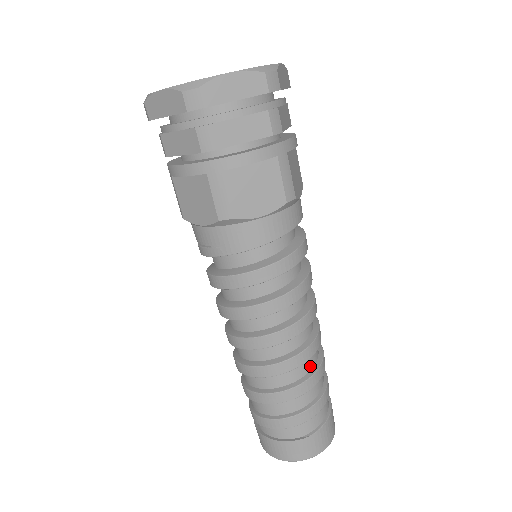
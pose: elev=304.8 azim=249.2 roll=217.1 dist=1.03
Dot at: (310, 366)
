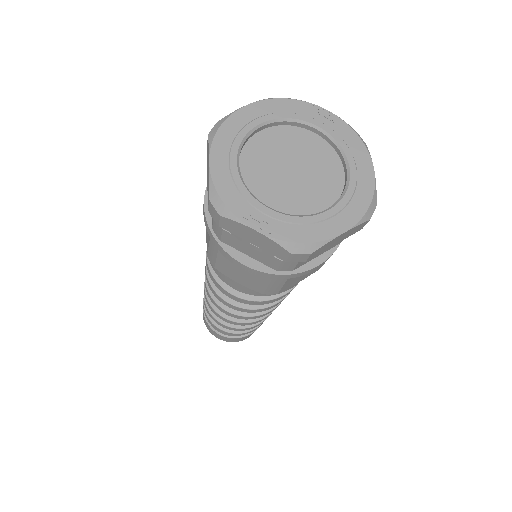
Dot at: occluded
